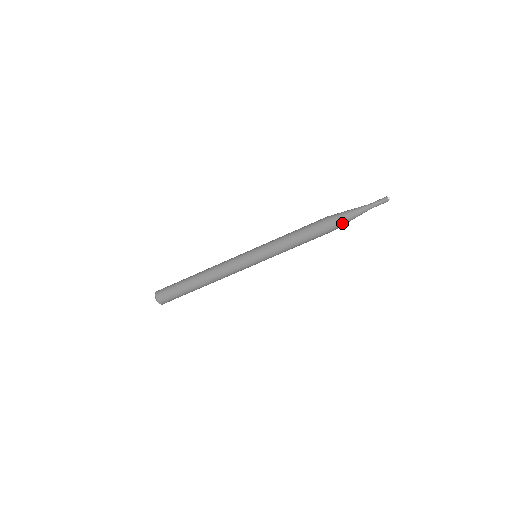
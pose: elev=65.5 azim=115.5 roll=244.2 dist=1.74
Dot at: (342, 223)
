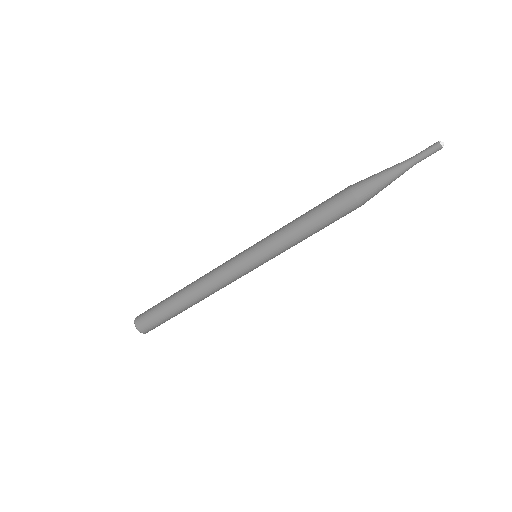
Dot at: (374, 195)
